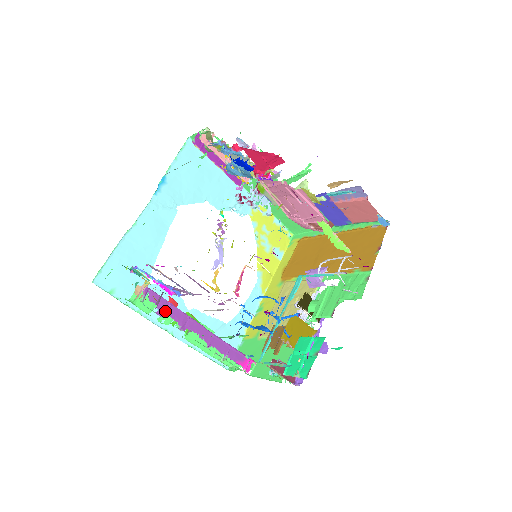
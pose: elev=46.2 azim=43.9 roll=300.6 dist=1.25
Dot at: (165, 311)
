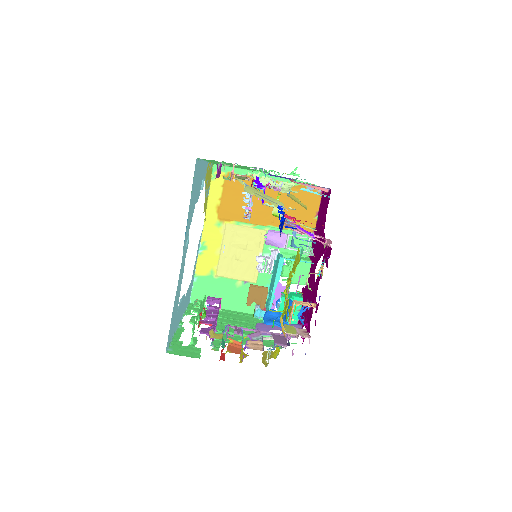
Dot at: occluded
